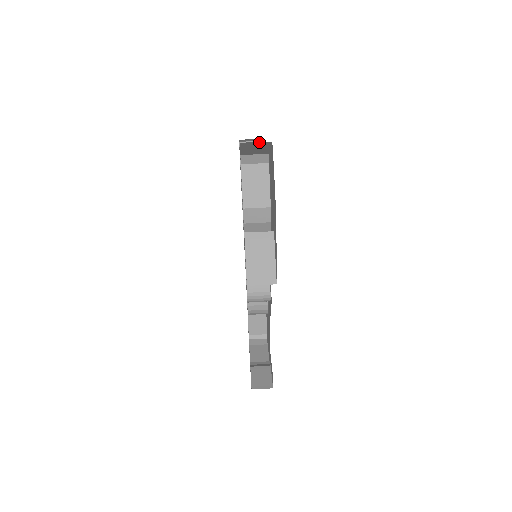
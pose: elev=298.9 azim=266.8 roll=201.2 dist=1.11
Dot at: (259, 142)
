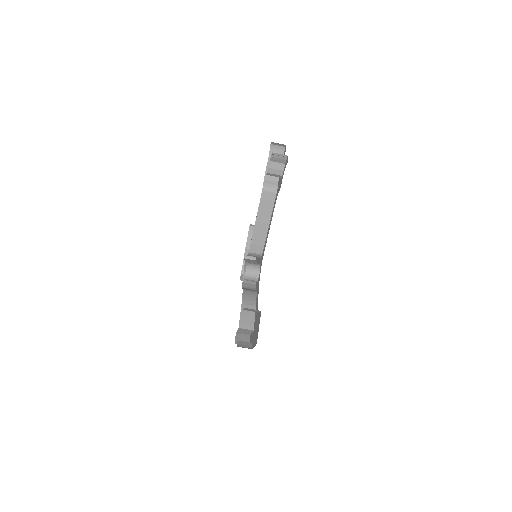
Dot at: occluded
